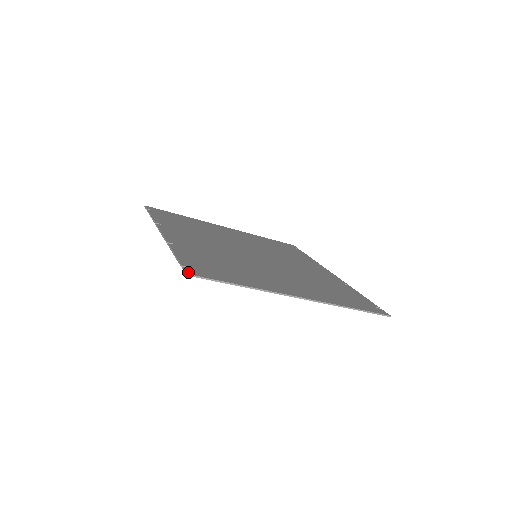
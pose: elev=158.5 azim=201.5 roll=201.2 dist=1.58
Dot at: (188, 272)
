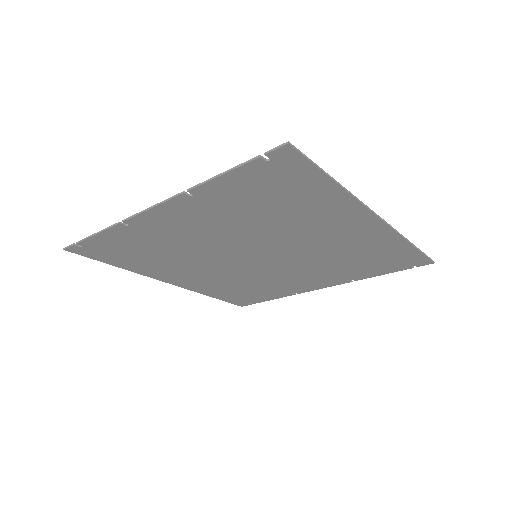
Dot at: (284, 146)
